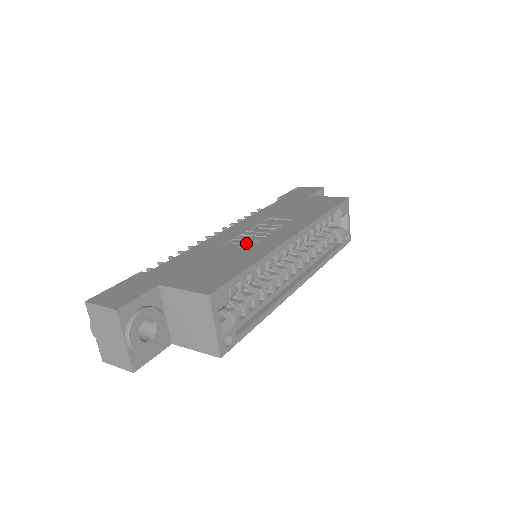
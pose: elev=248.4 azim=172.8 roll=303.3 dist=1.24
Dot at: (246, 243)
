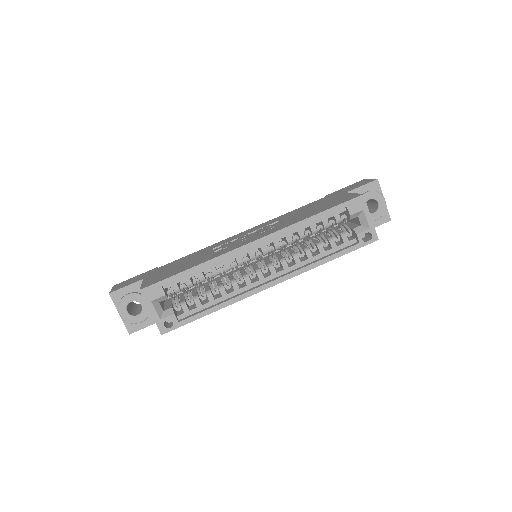
Dot at: (223, 247)
